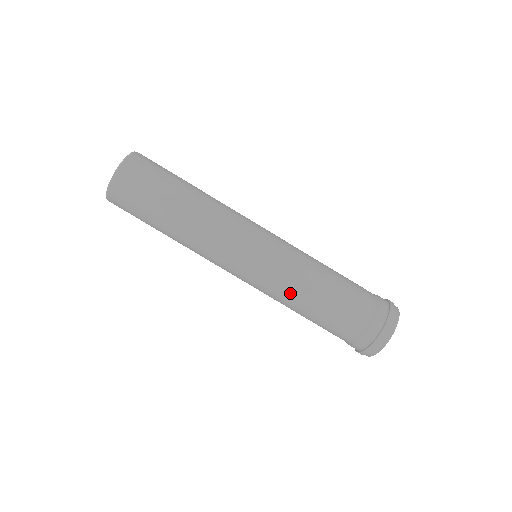
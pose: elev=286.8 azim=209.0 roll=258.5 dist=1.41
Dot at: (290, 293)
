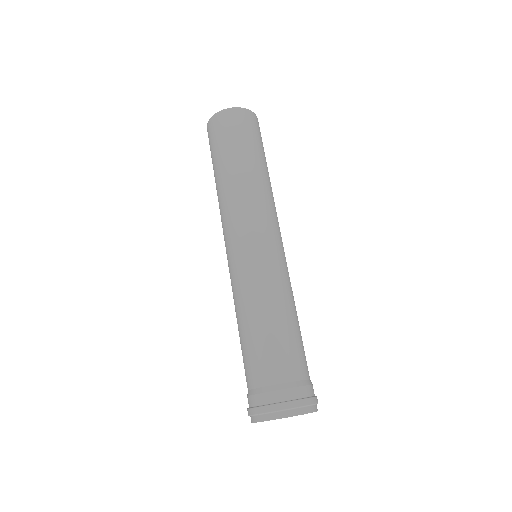
Dot at: (246, 298)
